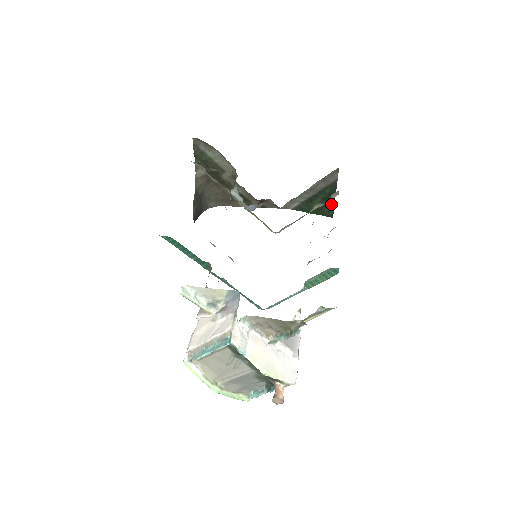
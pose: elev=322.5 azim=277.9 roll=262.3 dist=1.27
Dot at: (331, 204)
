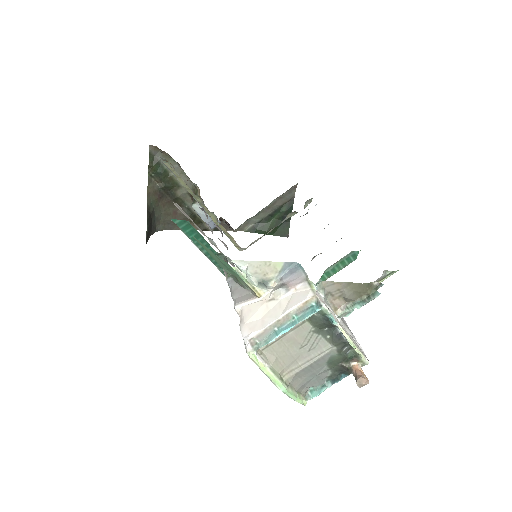
Dot at: (286, 223)
